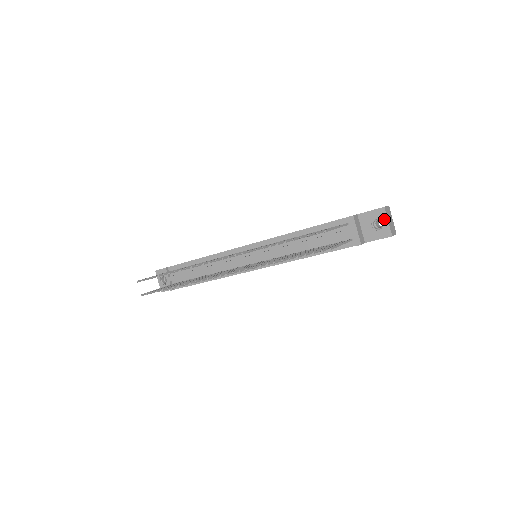
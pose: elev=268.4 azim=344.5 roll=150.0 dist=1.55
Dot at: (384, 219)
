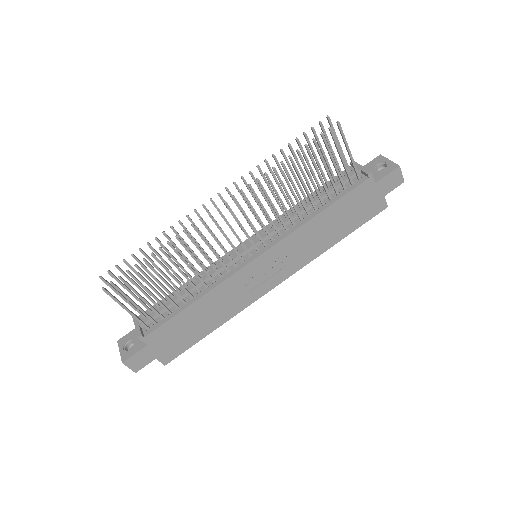
Dot at: (385, 160)
